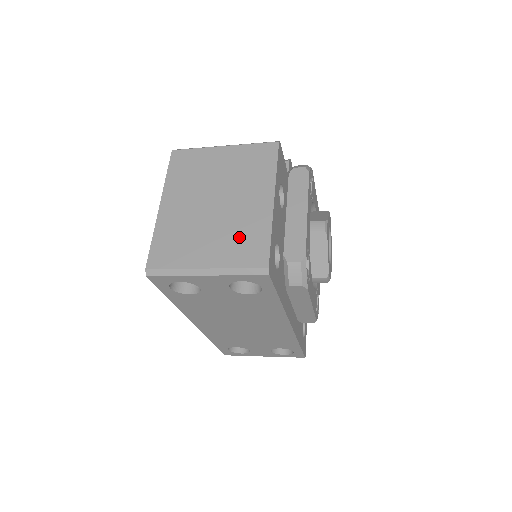
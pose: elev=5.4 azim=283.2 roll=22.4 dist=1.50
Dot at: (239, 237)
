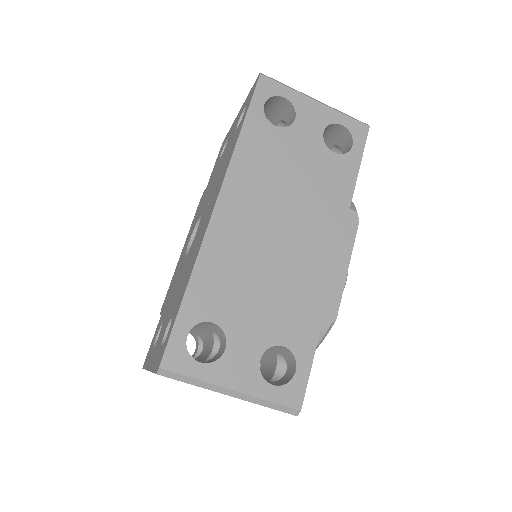
Dot at: occluded
